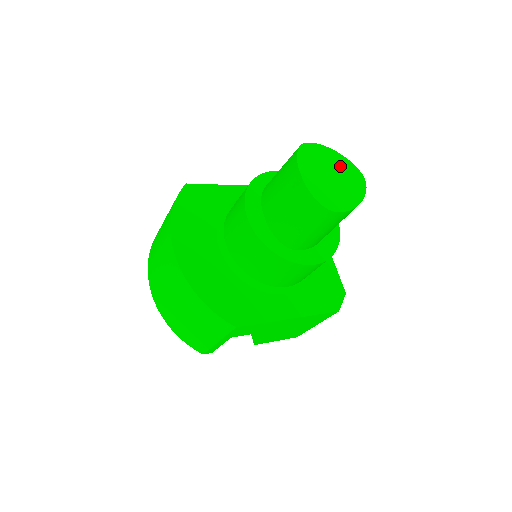
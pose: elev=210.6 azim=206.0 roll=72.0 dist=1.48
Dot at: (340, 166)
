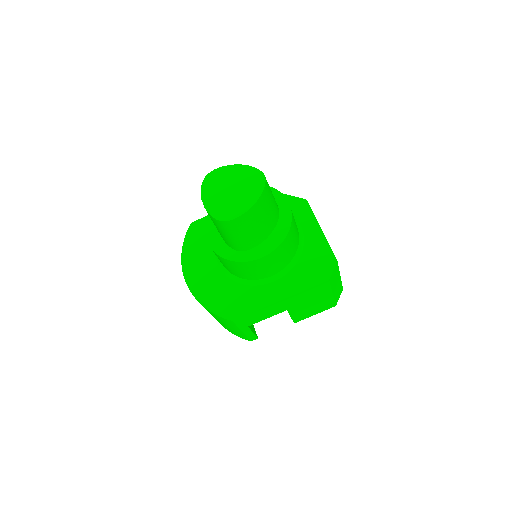
Dot at: (240, 176)
